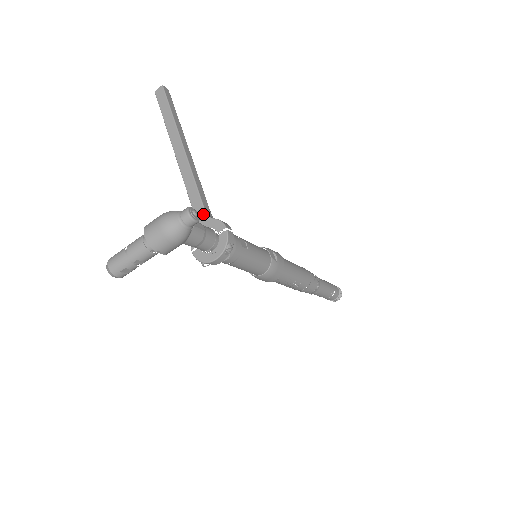
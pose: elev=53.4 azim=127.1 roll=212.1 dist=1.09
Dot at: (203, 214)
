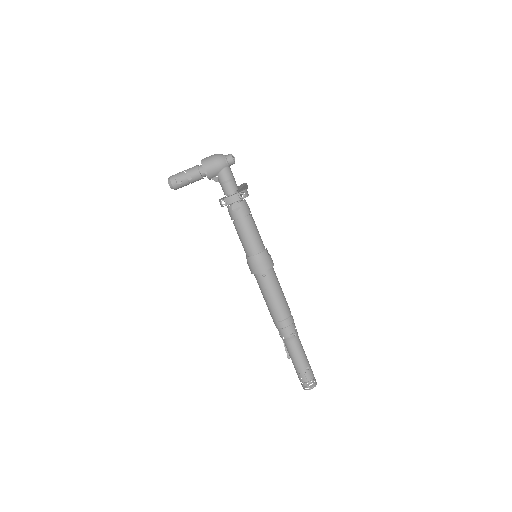
Dot at: occluded
